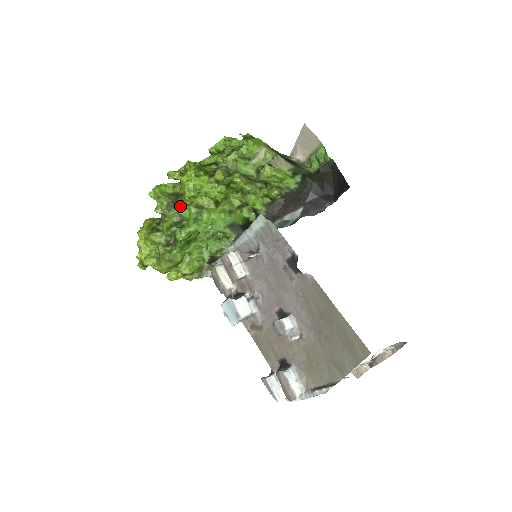
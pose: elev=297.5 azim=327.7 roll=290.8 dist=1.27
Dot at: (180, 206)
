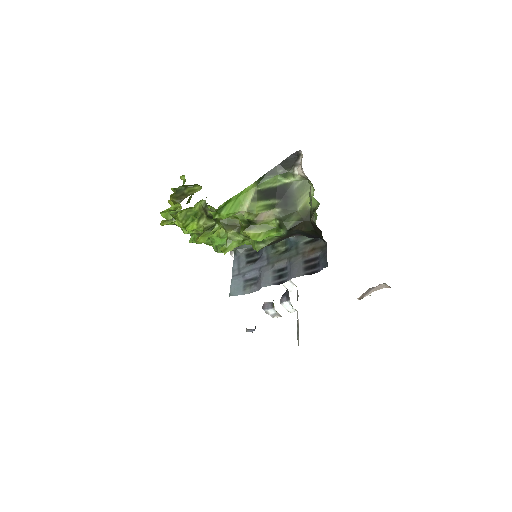
Dot at: occluded
